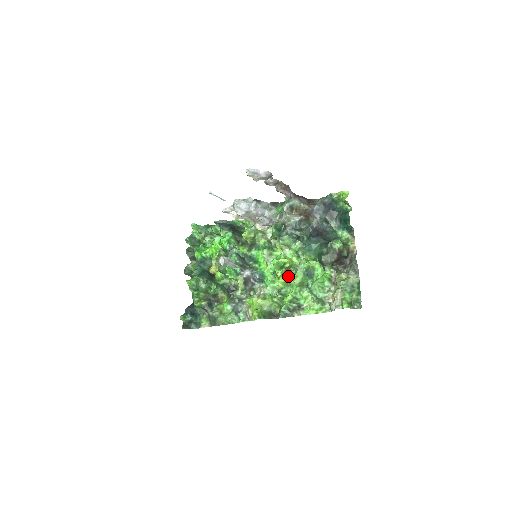
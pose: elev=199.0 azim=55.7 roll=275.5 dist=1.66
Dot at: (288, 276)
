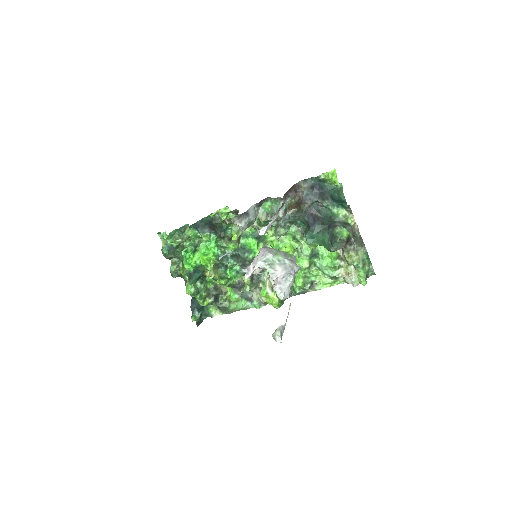
Dot at: occluded
